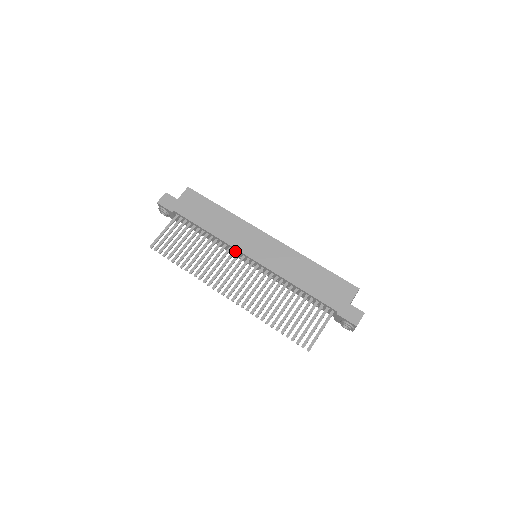
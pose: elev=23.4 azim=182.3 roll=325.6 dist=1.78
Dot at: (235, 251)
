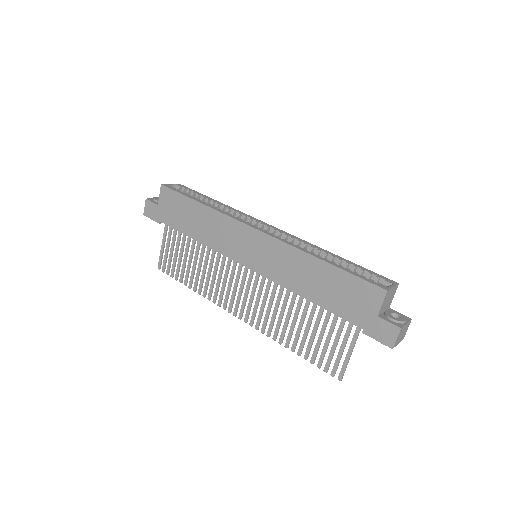
Dot at: occluded
